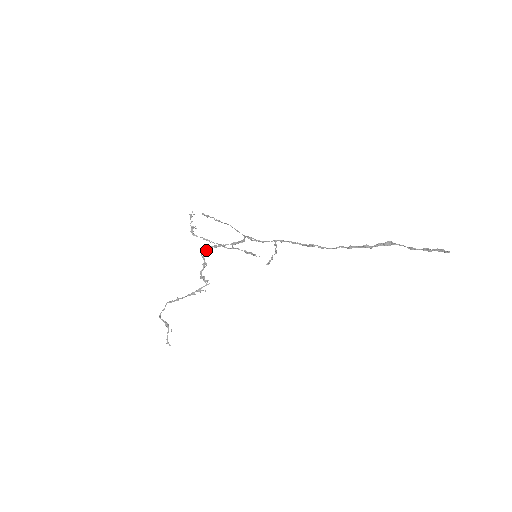
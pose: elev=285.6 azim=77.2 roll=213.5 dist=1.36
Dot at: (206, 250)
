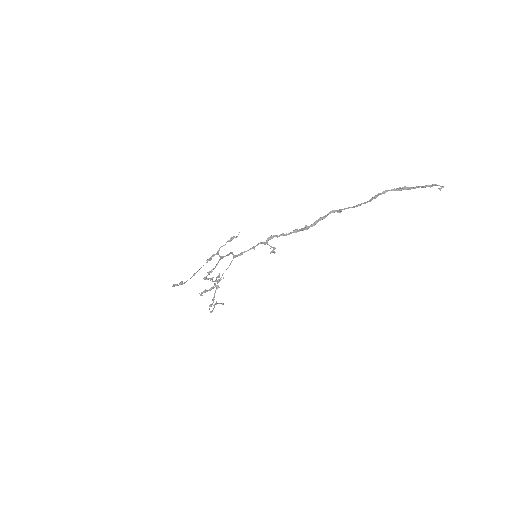
Dot at: occluded
